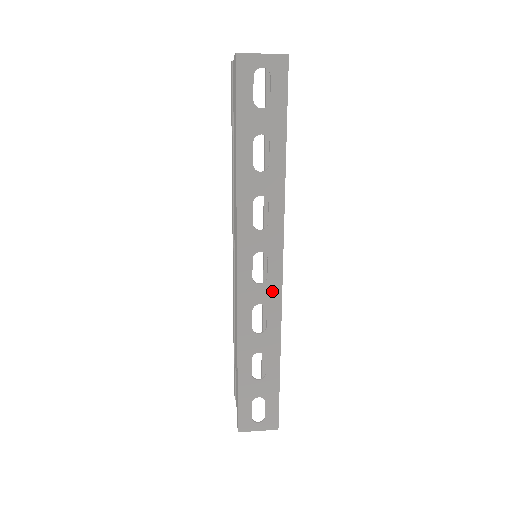
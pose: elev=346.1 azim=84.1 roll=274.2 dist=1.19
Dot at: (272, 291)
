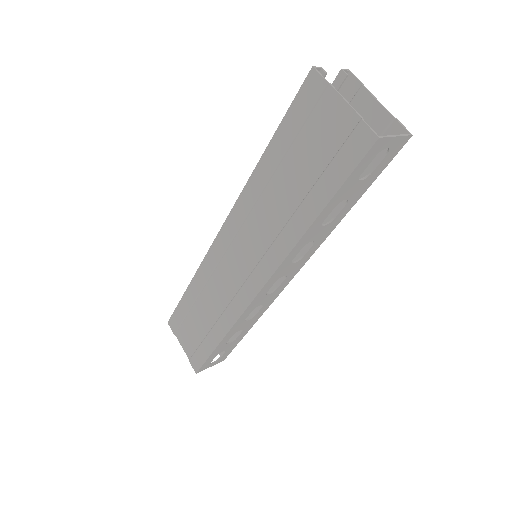
Dot at: (274, 295)
